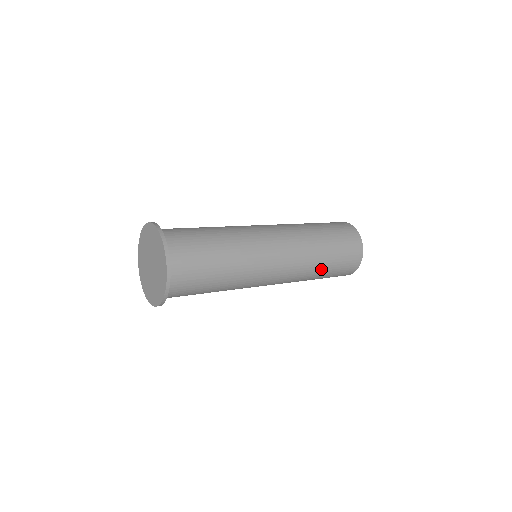
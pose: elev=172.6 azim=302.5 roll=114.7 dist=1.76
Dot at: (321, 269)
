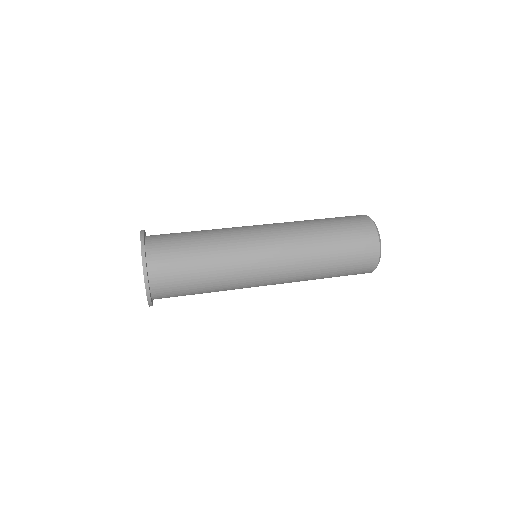
Dot at: (324, 275)
